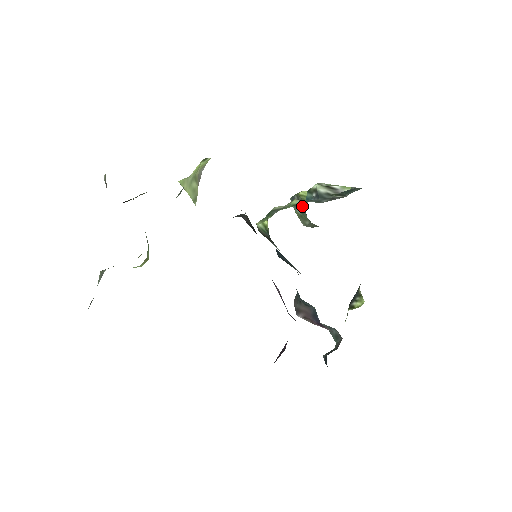
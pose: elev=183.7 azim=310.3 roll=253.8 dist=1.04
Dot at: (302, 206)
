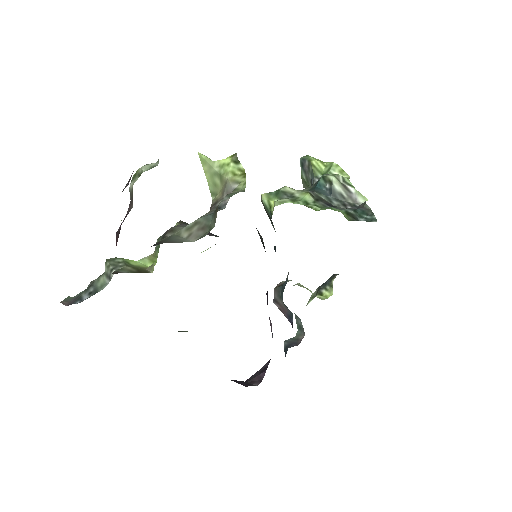
Dot at: (310, 176)
